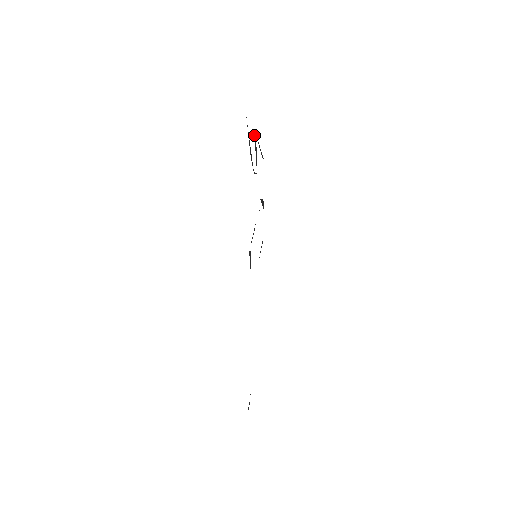
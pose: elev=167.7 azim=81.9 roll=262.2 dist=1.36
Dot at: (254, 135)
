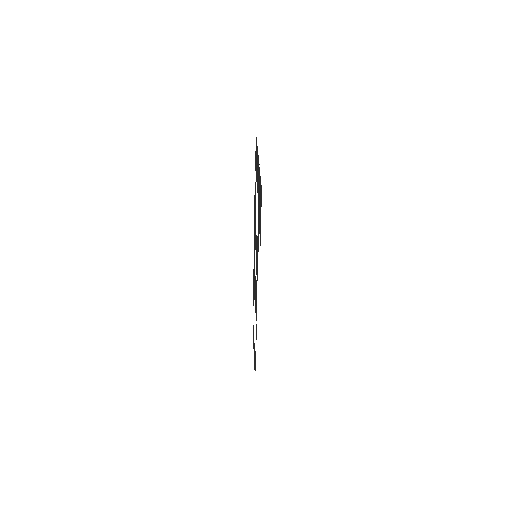
Dot at: occluded
